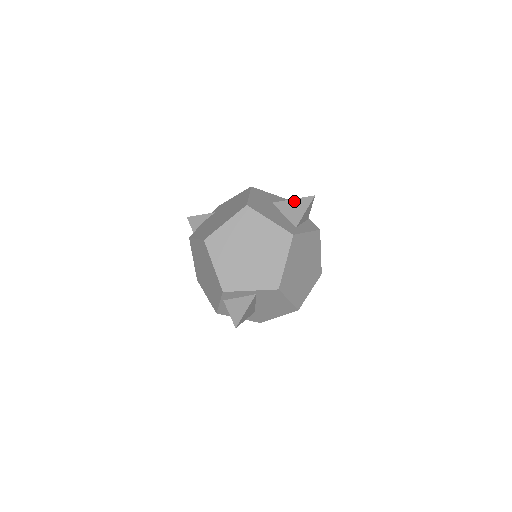
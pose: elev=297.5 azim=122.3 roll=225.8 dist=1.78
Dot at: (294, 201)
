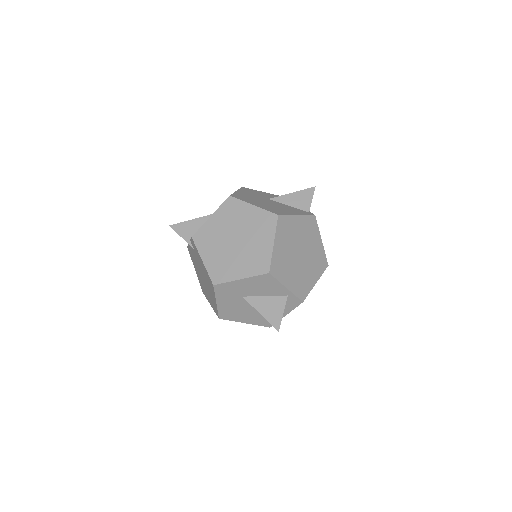
Dot at: (262, 315)
